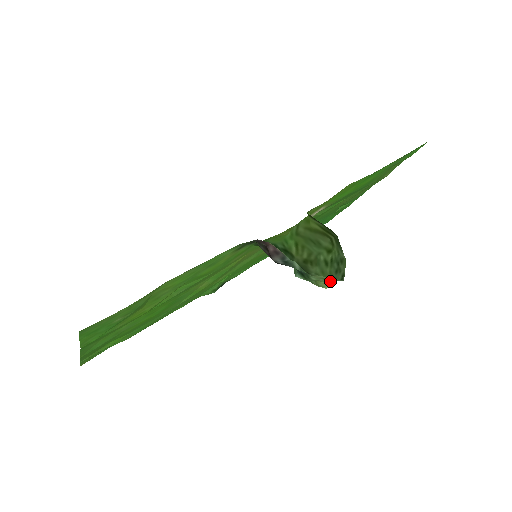
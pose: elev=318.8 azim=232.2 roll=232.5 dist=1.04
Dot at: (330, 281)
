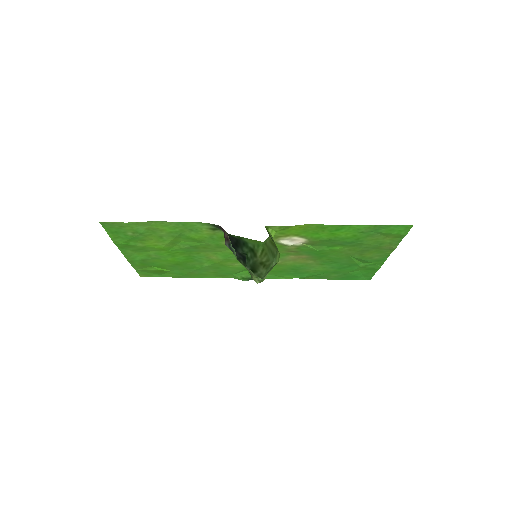
Dot at: (259, 278)
